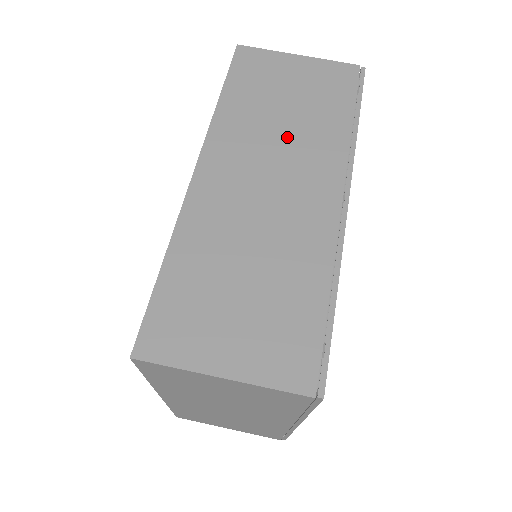
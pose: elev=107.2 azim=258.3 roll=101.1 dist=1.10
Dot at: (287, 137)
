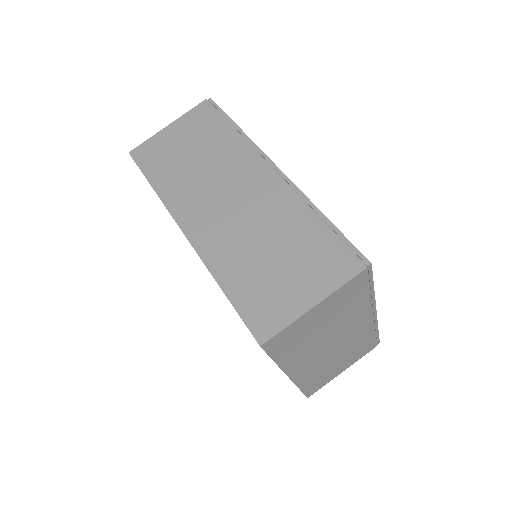
Dot at: (211, 170)
